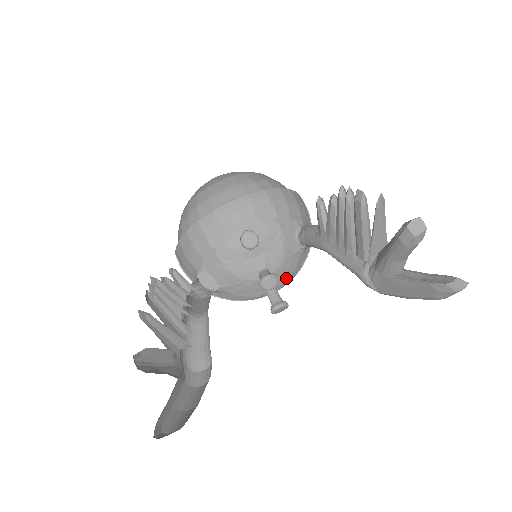
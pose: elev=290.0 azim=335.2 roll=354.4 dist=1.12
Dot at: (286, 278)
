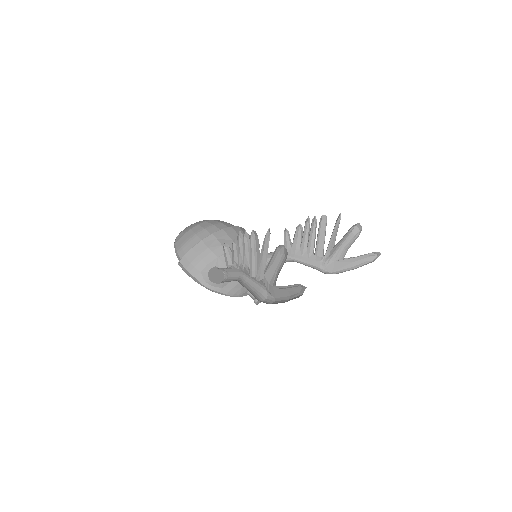
Dot at: occluded
